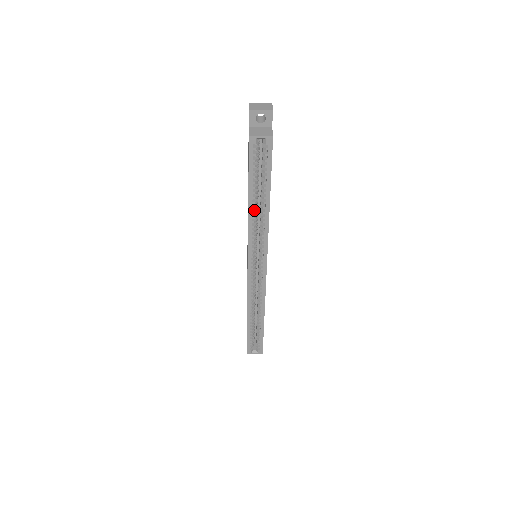
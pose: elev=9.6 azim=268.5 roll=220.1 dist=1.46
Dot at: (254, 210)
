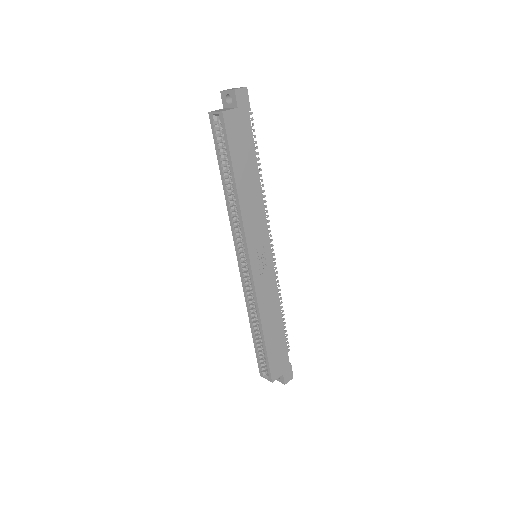
Dot at: (230, 195)
